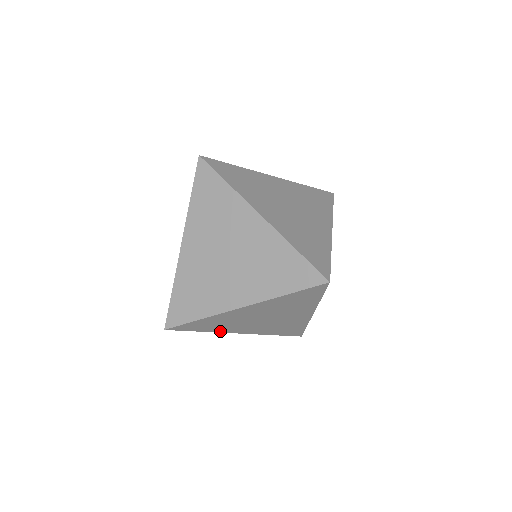
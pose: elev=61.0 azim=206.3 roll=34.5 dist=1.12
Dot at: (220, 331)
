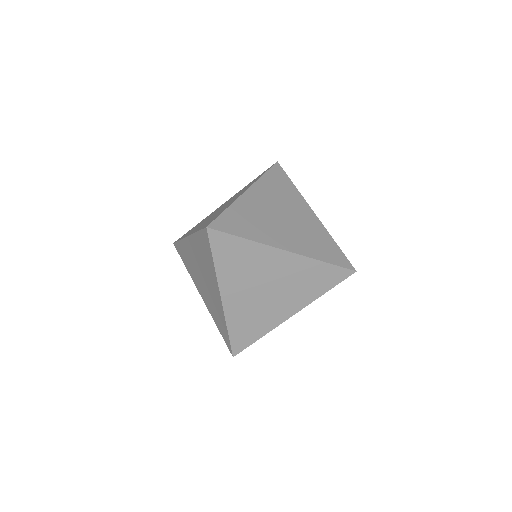
Dot at: occluded
